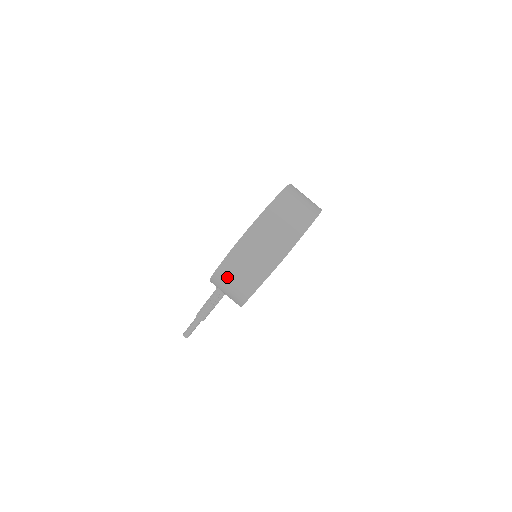
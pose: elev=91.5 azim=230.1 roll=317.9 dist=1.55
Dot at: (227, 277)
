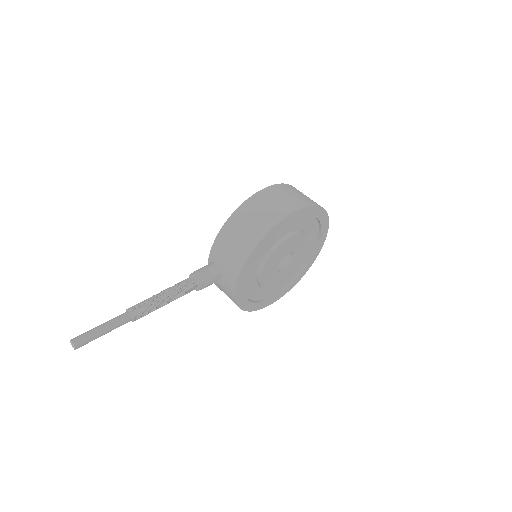
Dot at: (271, 196)
